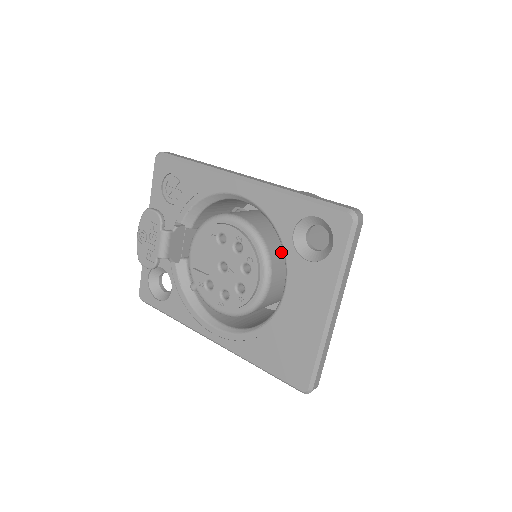
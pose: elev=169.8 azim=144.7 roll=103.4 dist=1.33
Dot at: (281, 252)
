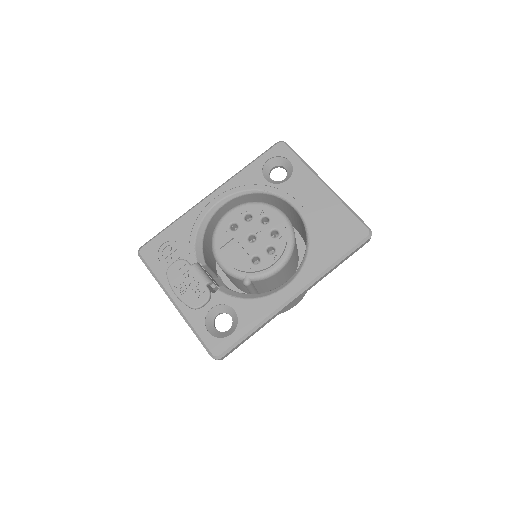
Dot at: occluded
